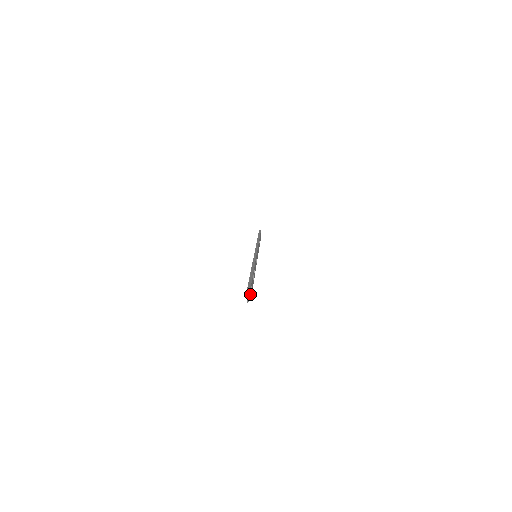
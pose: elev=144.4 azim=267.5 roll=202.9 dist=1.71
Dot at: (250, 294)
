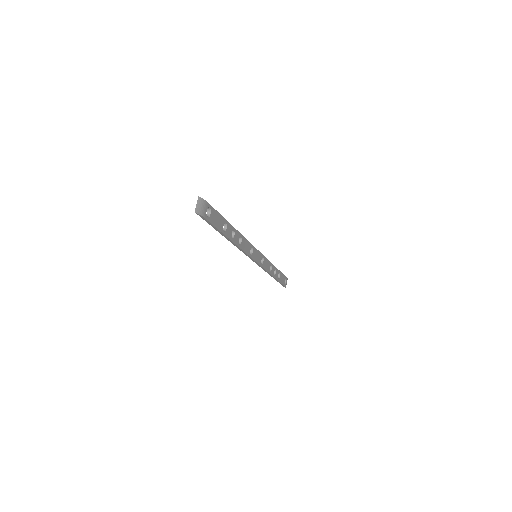
Dot at: (203, 209)
